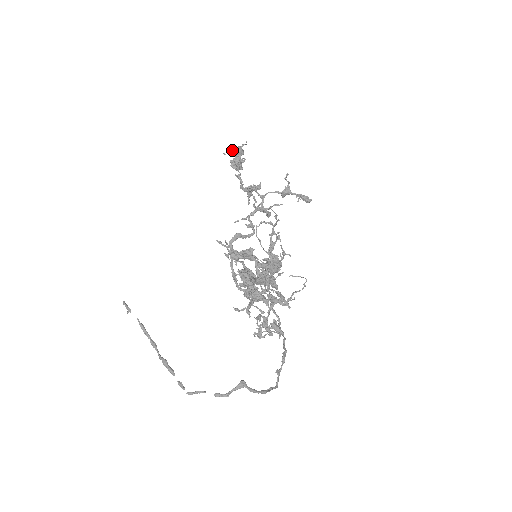
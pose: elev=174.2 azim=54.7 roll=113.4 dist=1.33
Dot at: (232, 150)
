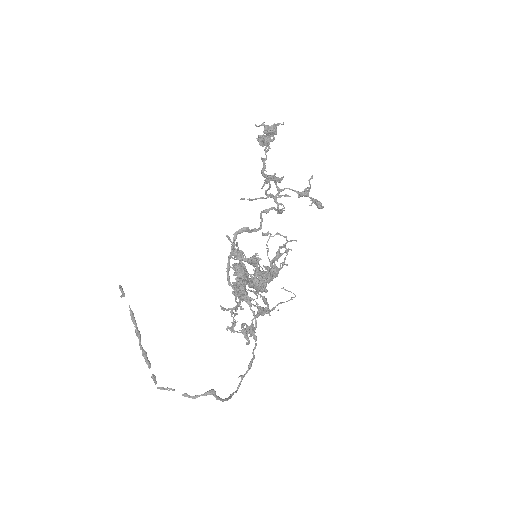
Dot at: (267, 127)
